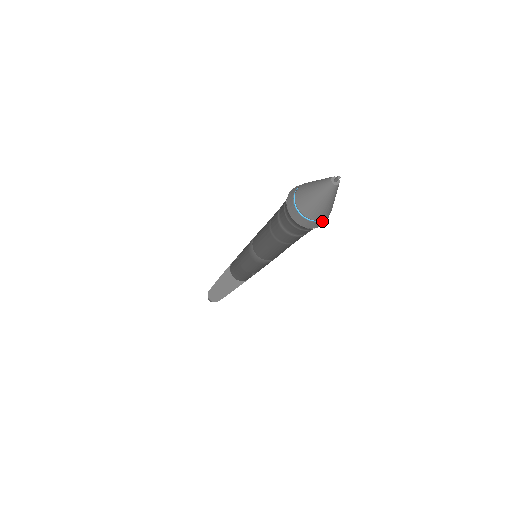
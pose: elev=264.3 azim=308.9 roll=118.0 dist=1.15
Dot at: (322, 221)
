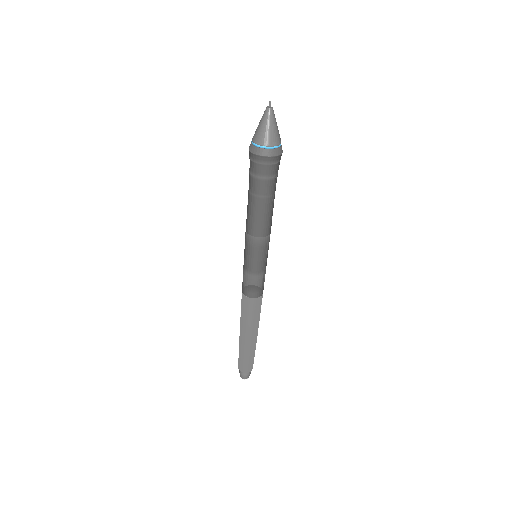
Dot at: (274, 150)
